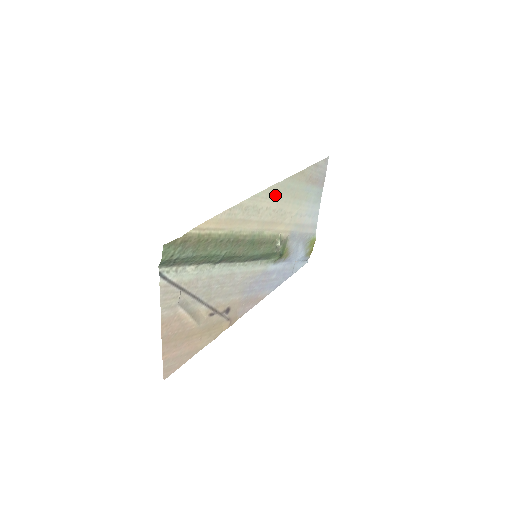
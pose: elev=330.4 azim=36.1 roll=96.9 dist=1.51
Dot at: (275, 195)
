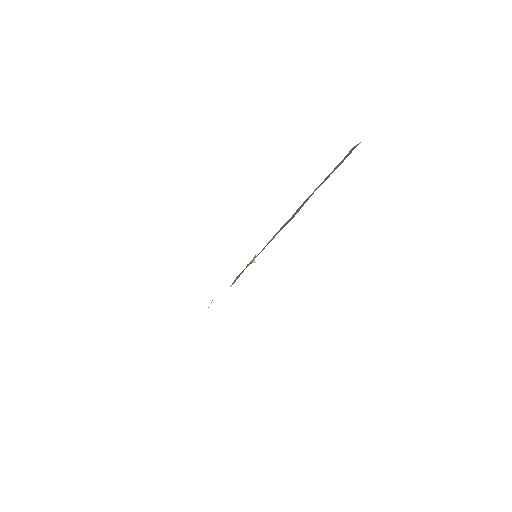
Dot at: occluded
